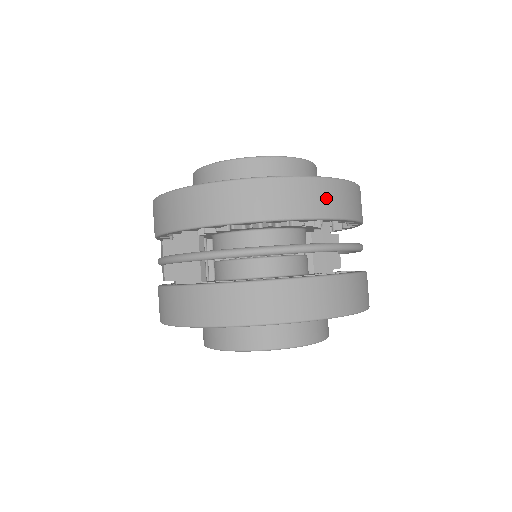
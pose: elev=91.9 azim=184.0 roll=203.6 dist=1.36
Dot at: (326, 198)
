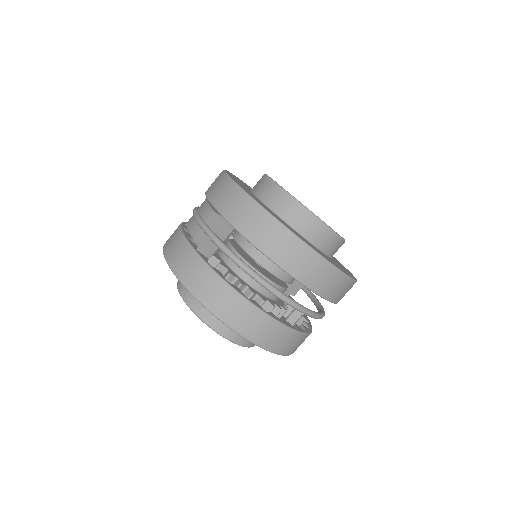
Dot at: (338, 289)
